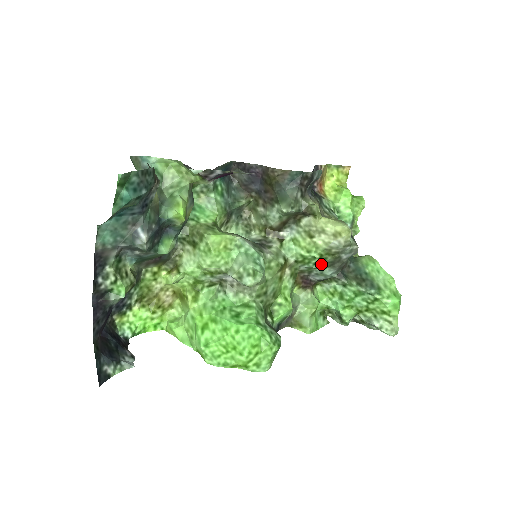
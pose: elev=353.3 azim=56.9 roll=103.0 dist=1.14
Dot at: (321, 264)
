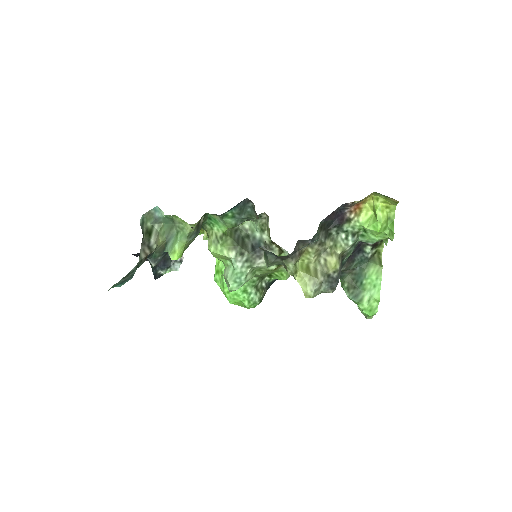
Dot at: occluded
